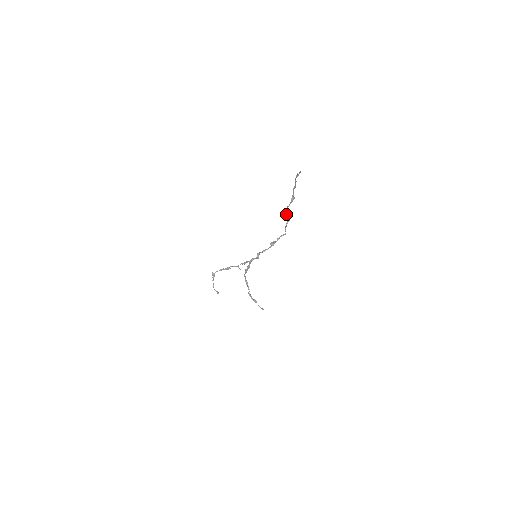
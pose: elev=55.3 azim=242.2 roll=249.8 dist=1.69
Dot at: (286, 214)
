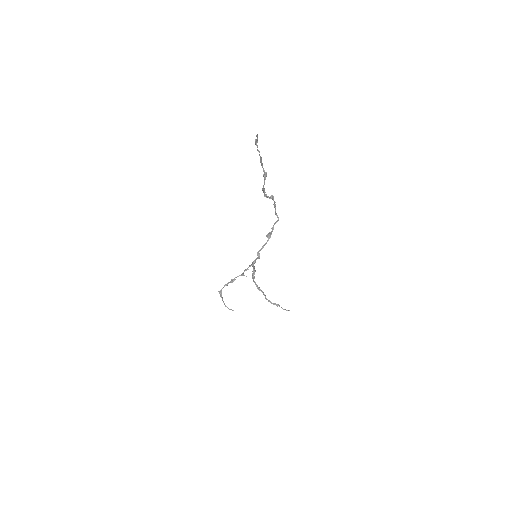
Dot at: (267, 196)
